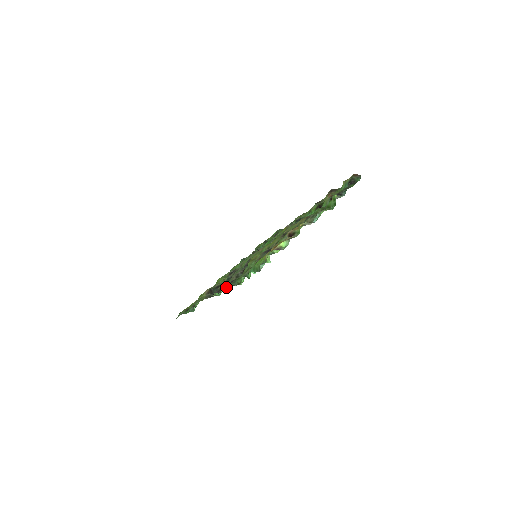
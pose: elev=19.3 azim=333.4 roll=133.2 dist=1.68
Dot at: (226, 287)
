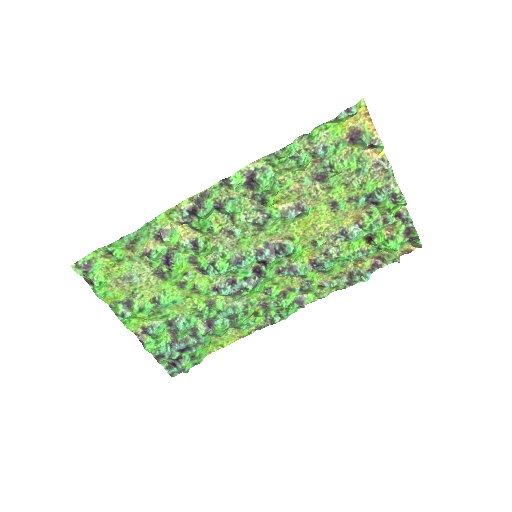
Dot at: (242, 179)
